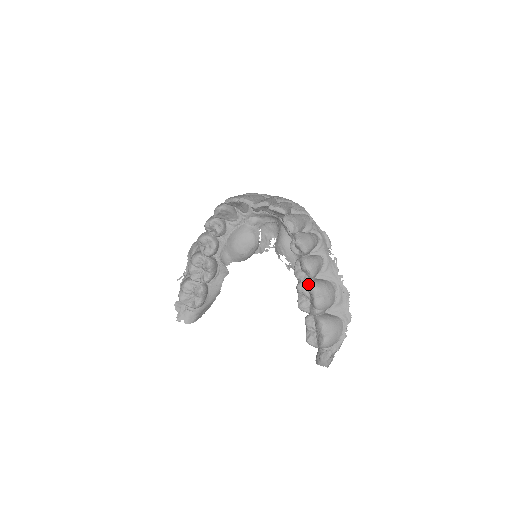
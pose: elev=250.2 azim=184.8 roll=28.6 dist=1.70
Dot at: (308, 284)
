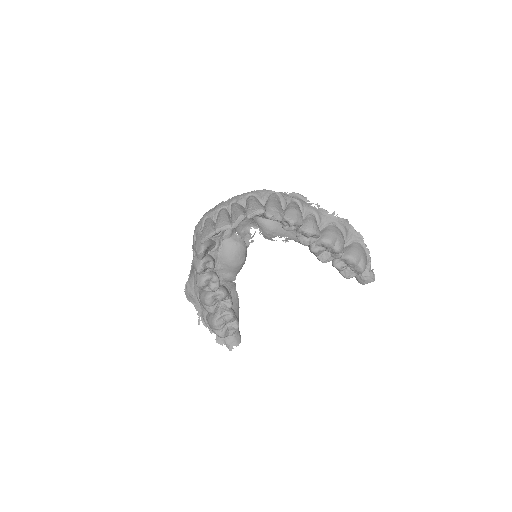
Dot at: (321, 243)
